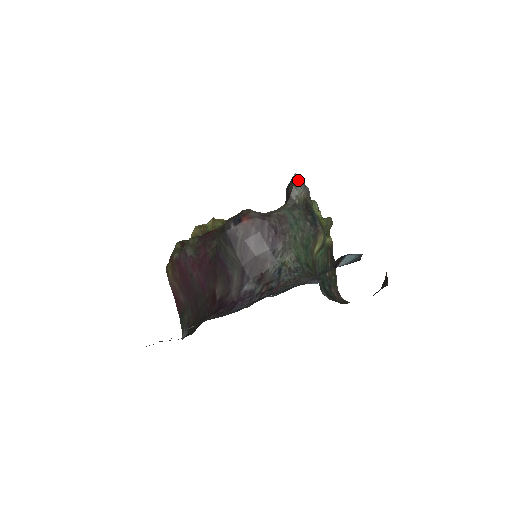
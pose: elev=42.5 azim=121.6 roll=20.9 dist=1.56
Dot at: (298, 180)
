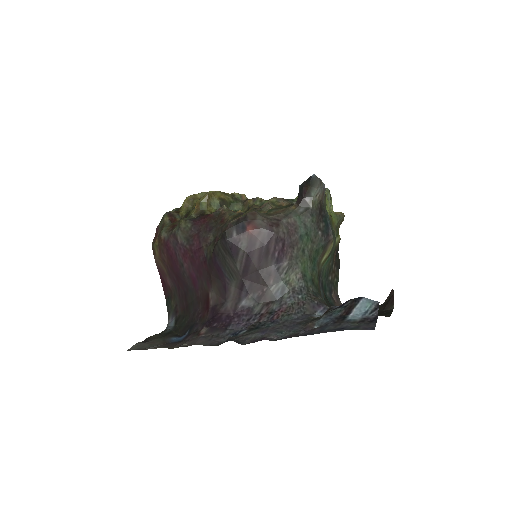
Dot at: (316, 181)
